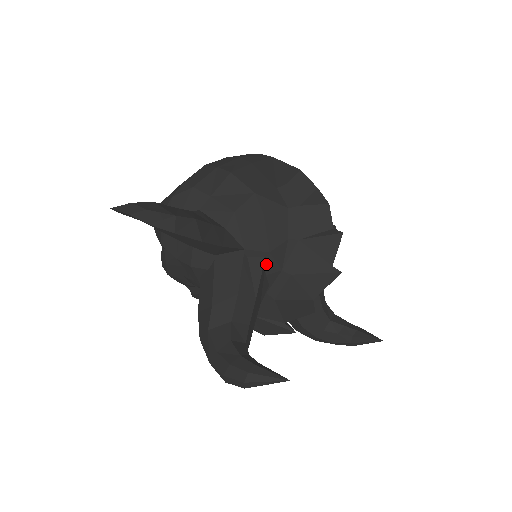
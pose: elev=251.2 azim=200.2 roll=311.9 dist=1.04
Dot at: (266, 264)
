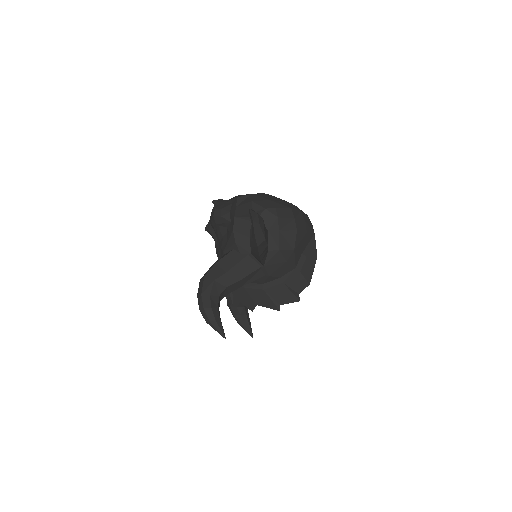
Dot at: (262, 277)
